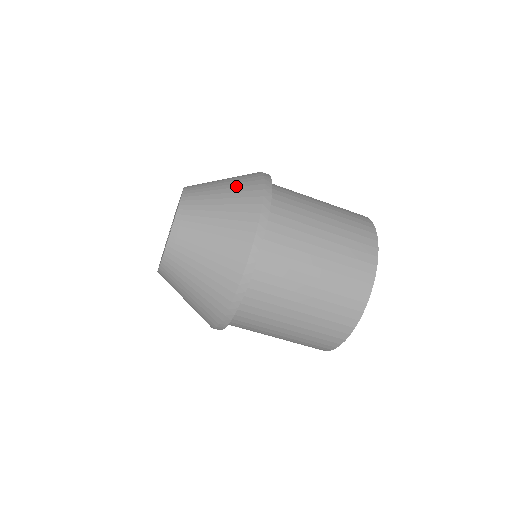
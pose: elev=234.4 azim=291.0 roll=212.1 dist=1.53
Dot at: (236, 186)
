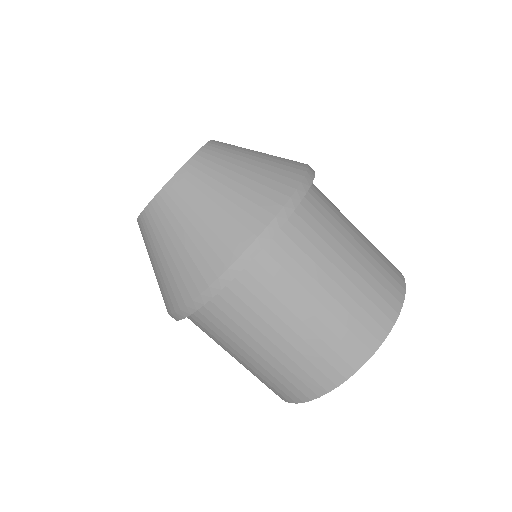
Dot at: (273, 160)
